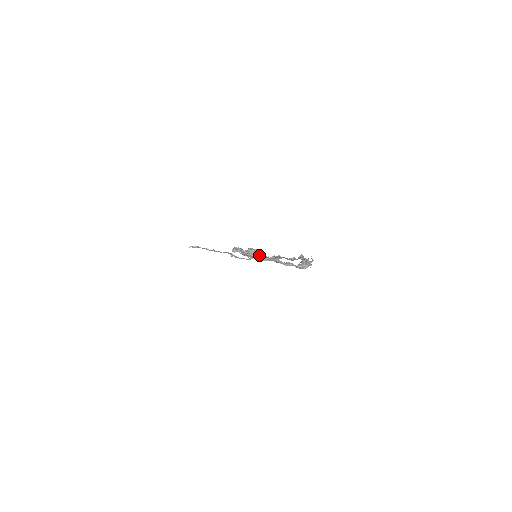
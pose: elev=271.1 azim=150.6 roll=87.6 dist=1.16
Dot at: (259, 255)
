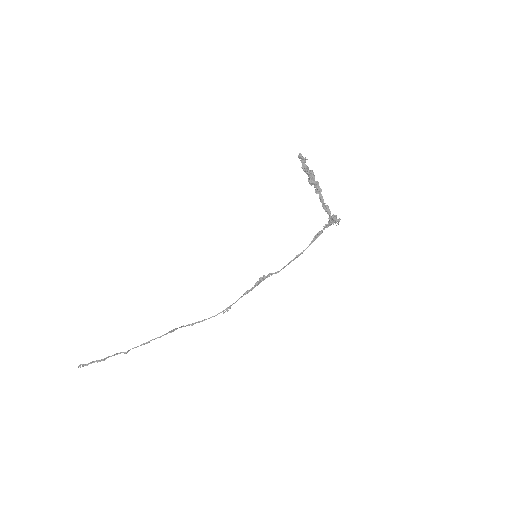
Dot at: (314, 175)
